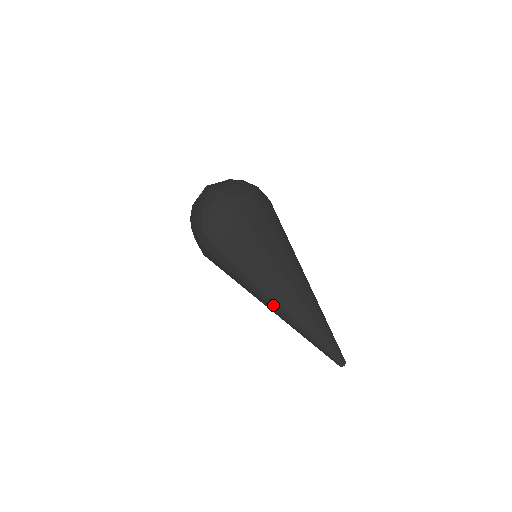
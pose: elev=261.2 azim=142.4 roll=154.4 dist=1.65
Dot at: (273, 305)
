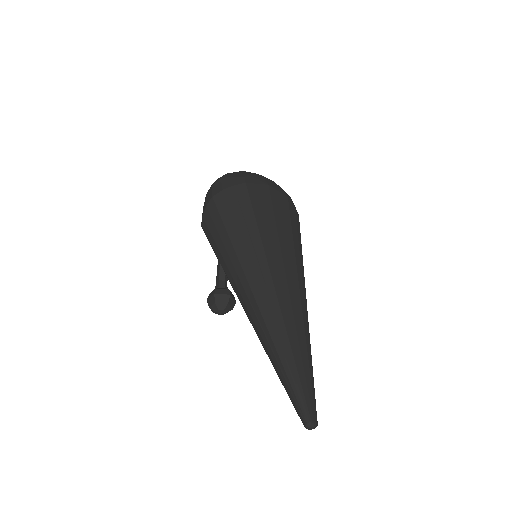
Dot at: (250, 278)
